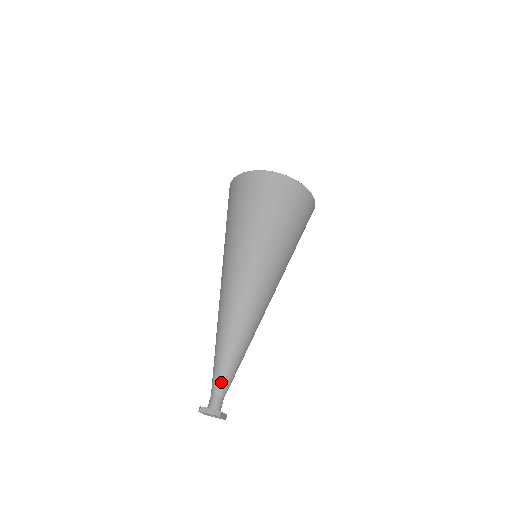
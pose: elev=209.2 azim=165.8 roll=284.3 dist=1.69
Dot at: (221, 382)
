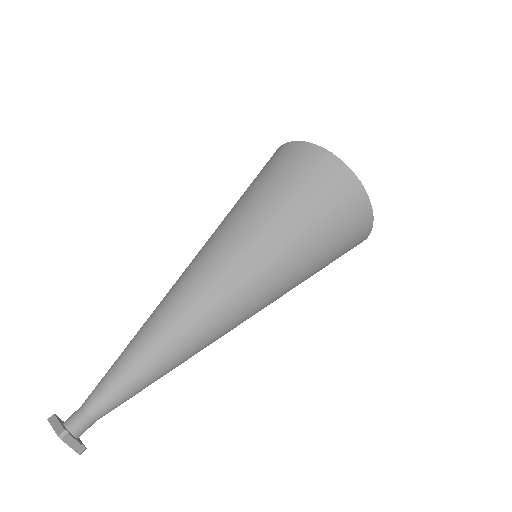
Dot at: (99, 393)
